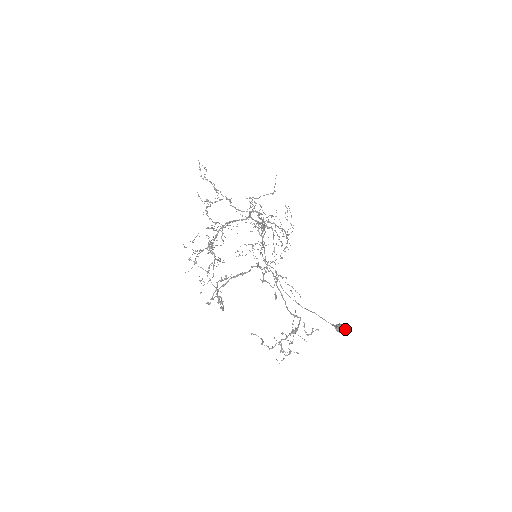
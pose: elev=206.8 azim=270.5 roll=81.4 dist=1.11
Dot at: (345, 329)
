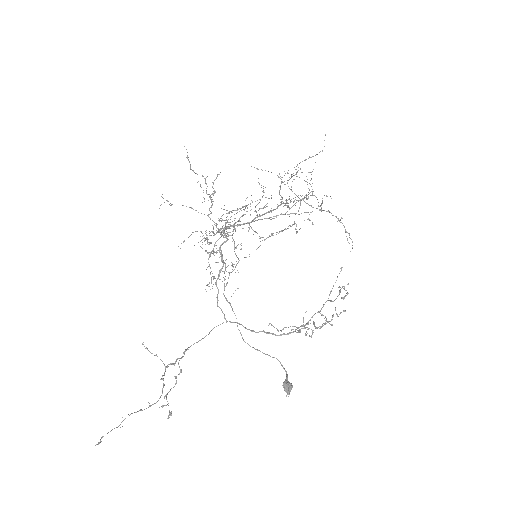
Dot at: (287, 390)
